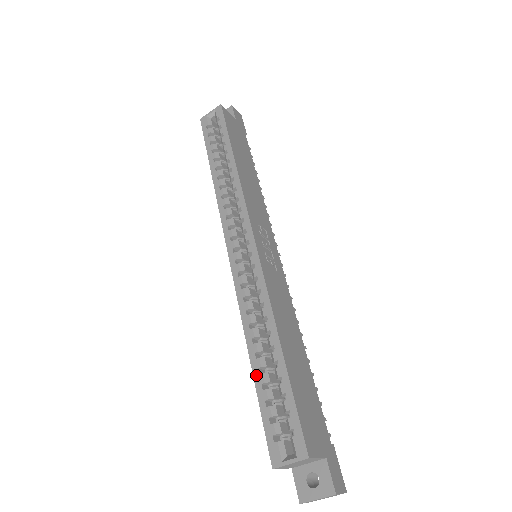
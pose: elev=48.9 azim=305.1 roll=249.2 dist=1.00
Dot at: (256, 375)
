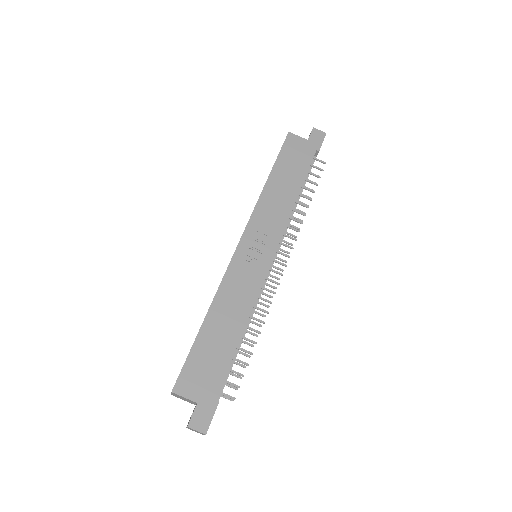
Dot at: occluded
